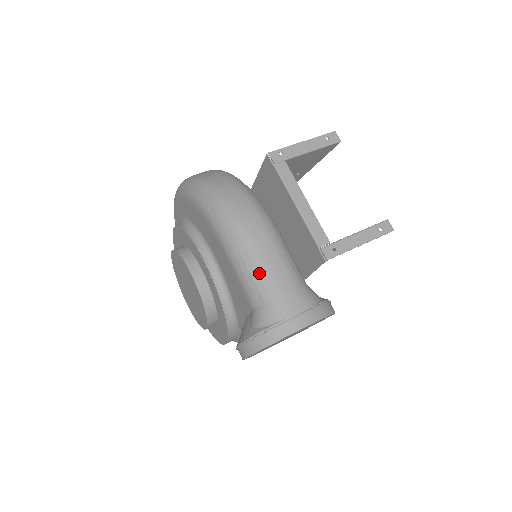
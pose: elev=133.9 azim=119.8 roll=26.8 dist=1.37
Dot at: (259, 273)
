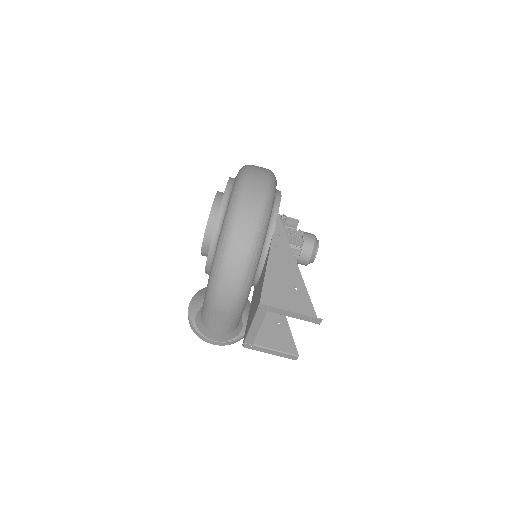
Dot at: (209, 320)
